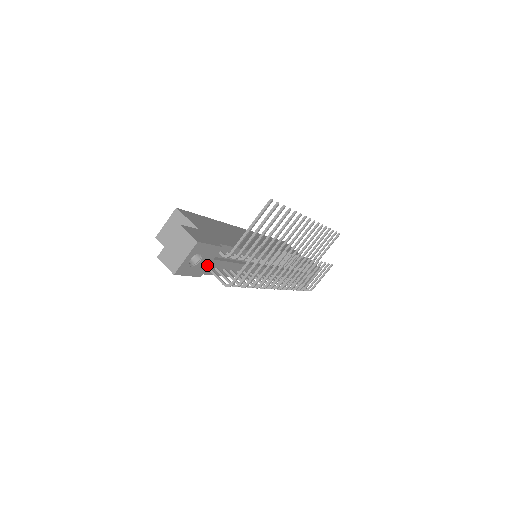
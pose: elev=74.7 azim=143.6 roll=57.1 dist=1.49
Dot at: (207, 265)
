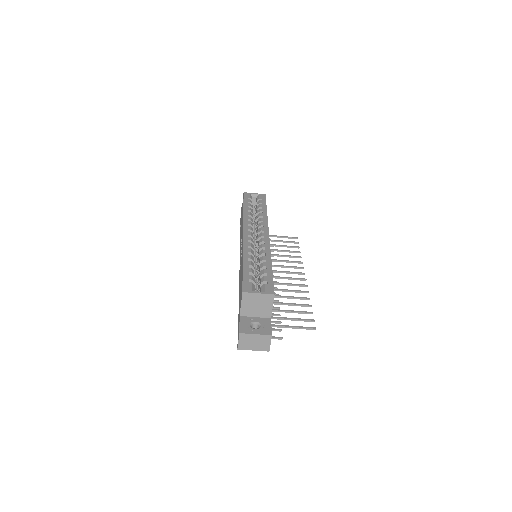
Dot at: occluded
